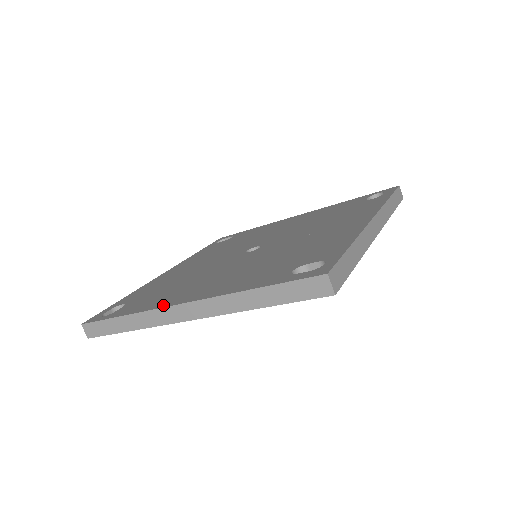
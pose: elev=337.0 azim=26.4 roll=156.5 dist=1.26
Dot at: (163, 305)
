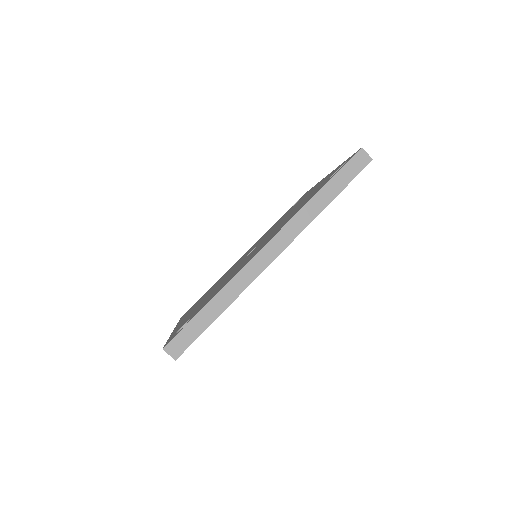
Dot at: occluded
